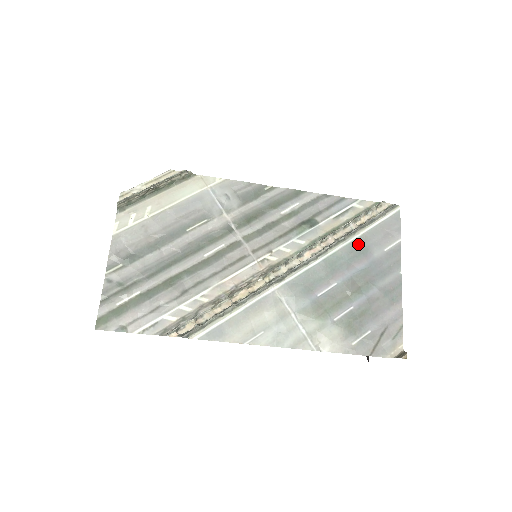
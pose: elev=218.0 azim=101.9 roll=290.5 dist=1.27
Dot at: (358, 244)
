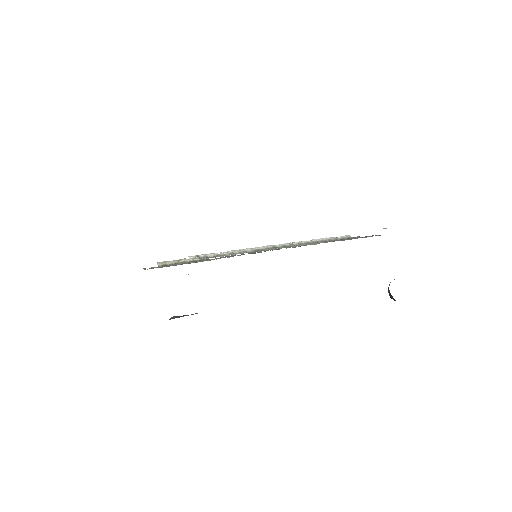
Dot at: occluded
